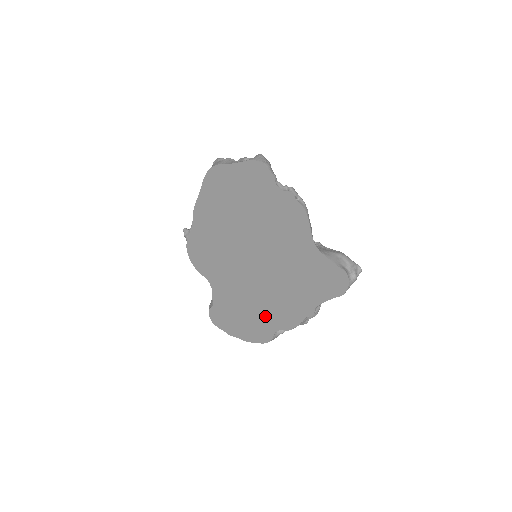
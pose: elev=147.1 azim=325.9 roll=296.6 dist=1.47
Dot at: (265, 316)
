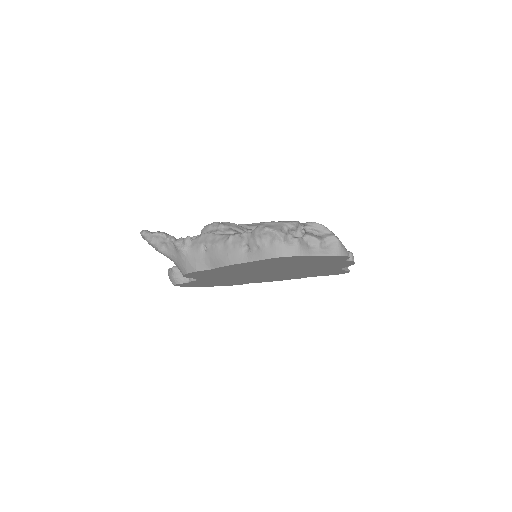
Dot at: occluded
